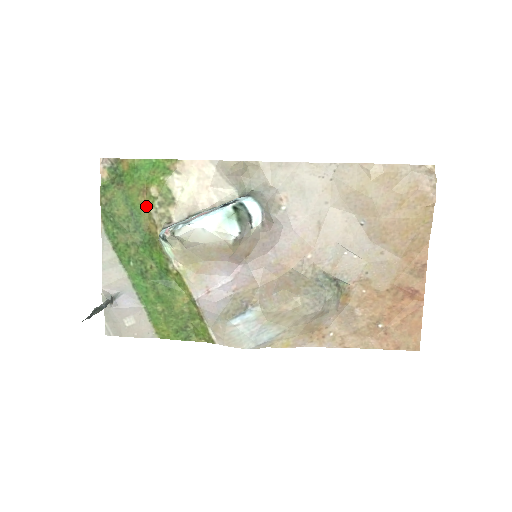
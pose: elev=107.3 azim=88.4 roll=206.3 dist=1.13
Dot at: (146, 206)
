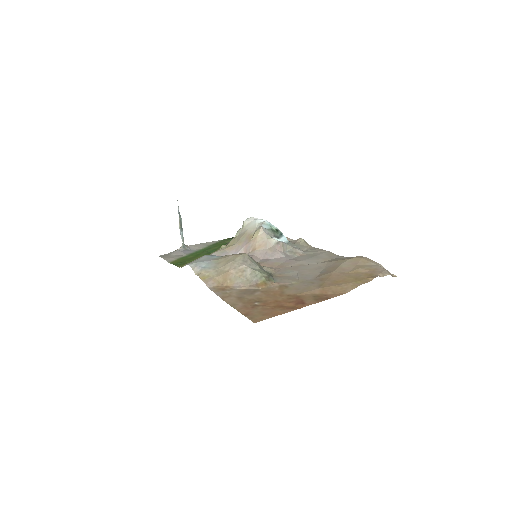
Dot at: occluded
